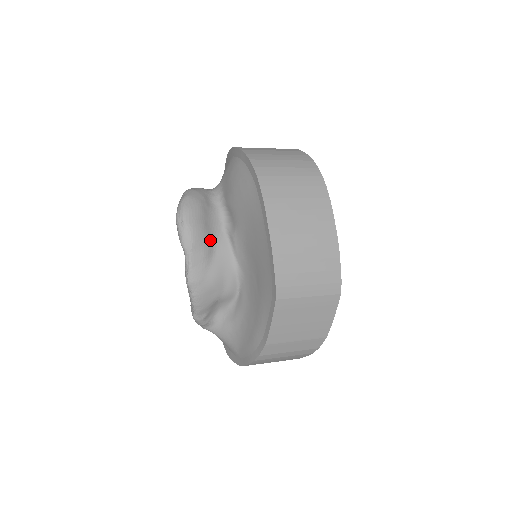
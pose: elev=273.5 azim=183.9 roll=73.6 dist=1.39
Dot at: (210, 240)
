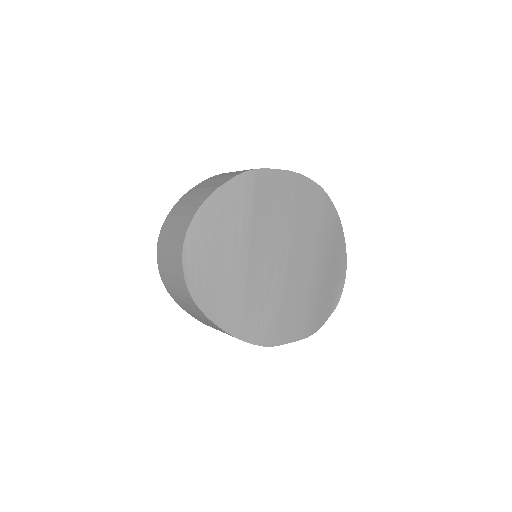
Dot at: occluded
